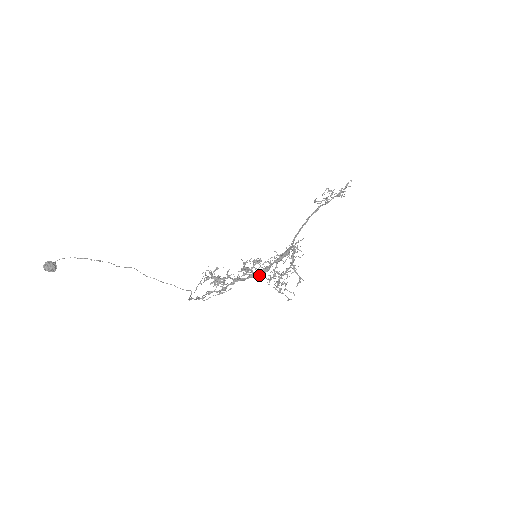
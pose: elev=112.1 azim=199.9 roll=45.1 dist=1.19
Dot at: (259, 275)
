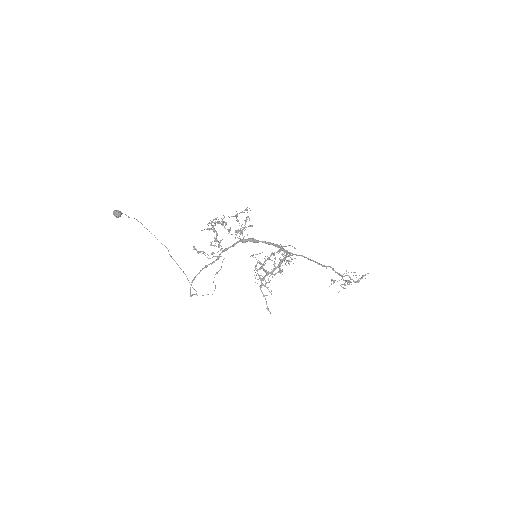
Dot at: (247, 240)
